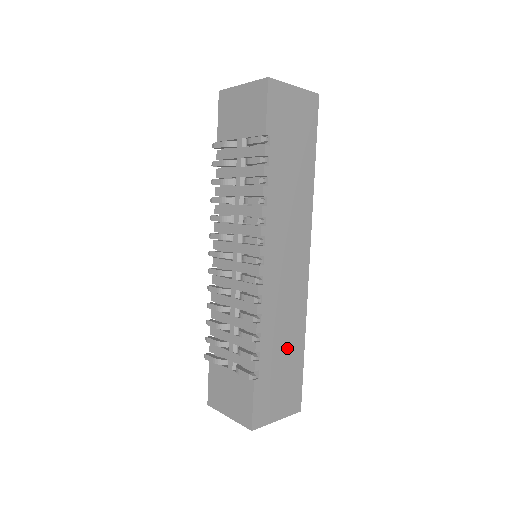
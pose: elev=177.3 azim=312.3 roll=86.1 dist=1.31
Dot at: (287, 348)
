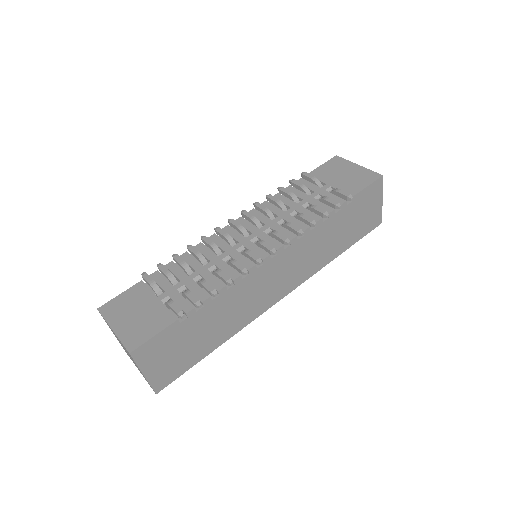
Dot at: (211, 332)
